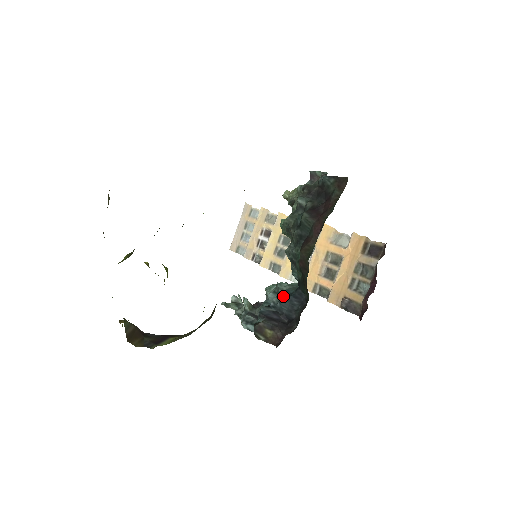
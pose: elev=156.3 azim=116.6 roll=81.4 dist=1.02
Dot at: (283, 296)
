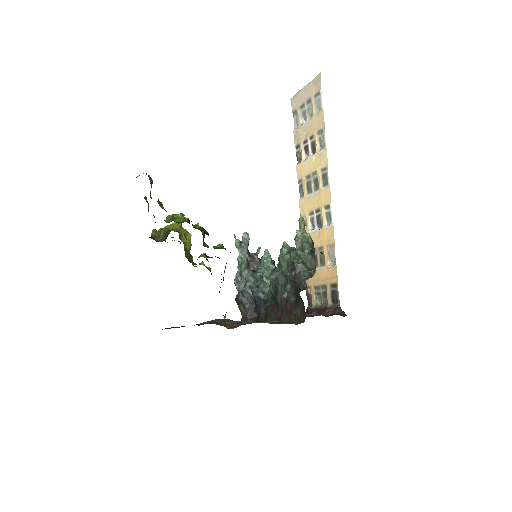
Dot at: (258, 295)
